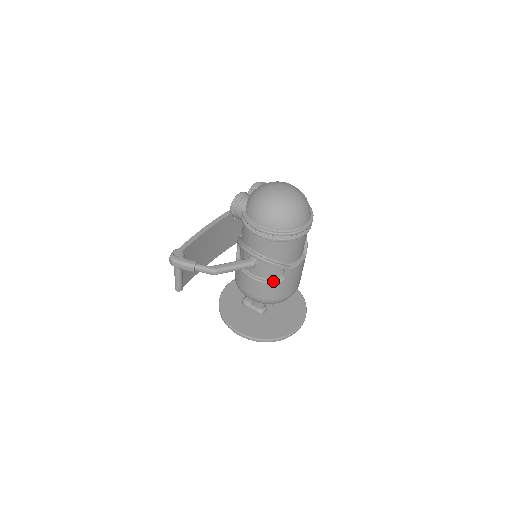
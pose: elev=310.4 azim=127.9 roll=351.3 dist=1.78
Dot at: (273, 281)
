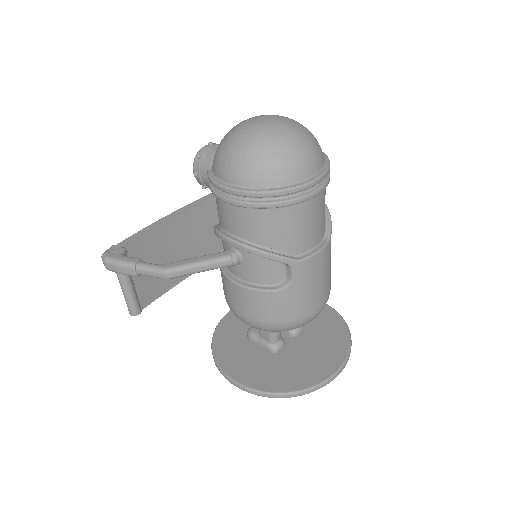
Dot at: (273, 287)
